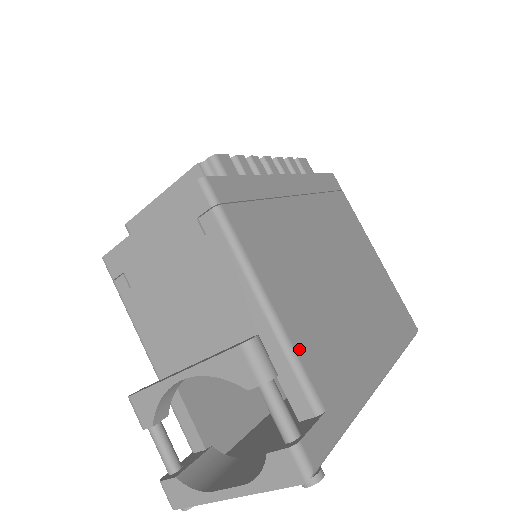
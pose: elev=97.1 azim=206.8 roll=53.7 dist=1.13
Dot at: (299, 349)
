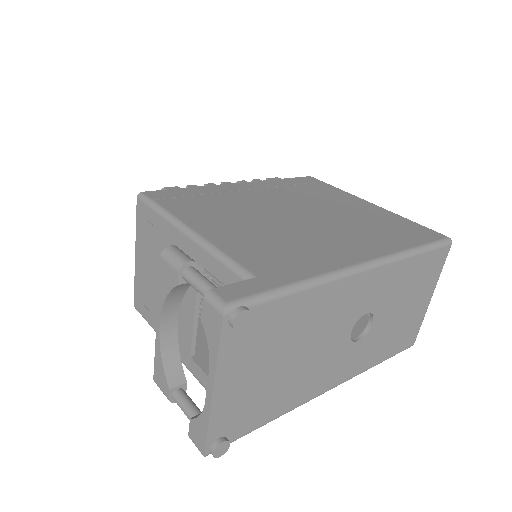
Dot at: (228, 250)
